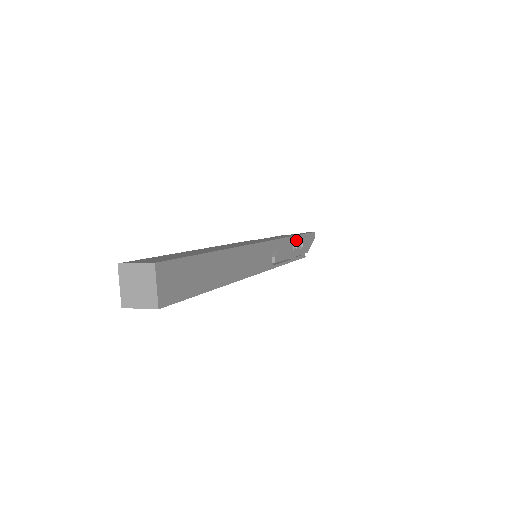
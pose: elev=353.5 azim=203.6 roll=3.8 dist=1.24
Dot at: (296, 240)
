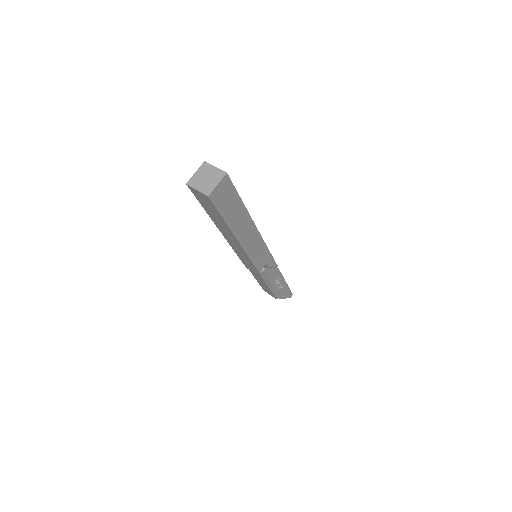
Dot at: (281, 280)
